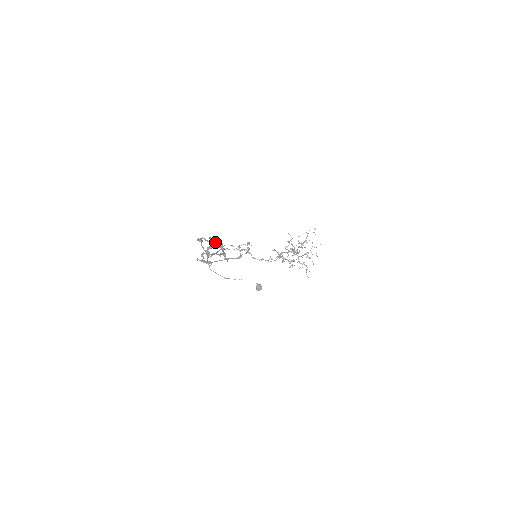
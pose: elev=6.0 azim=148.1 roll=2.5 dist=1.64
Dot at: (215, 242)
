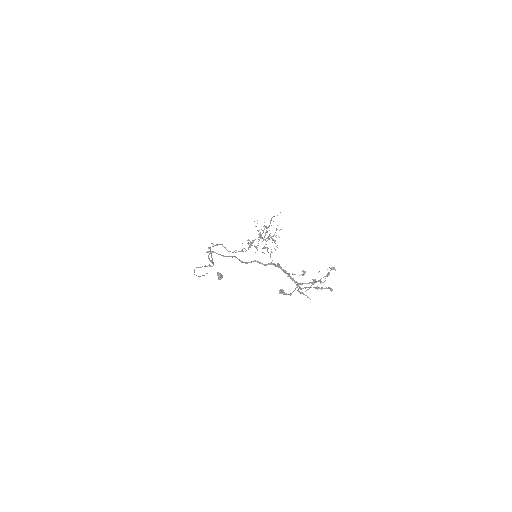
Dot at: occluded
